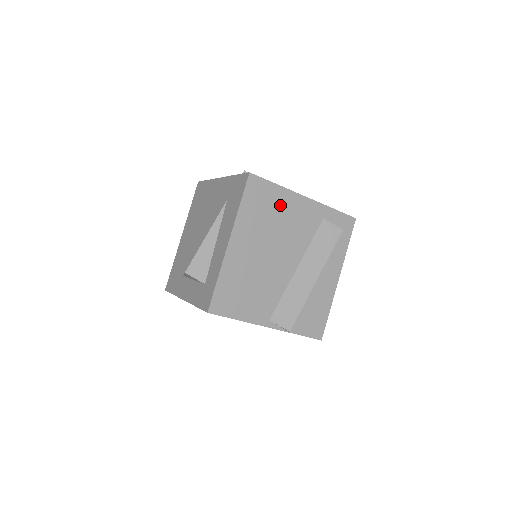
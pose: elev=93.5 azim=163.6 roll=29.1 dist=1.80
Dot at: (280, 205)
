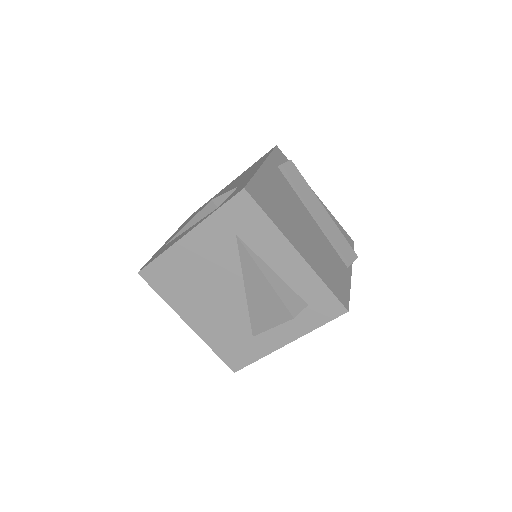
Dot at: (269, 188)
